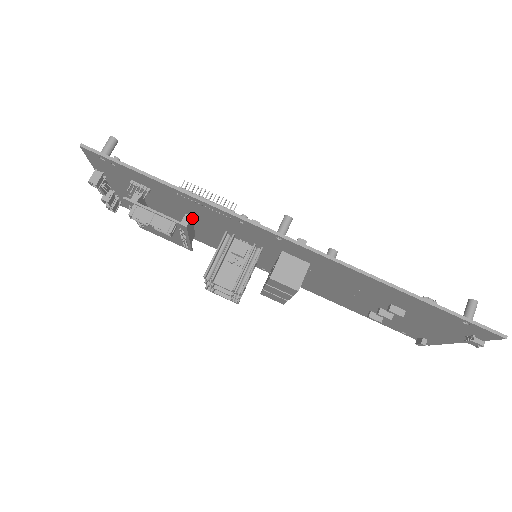
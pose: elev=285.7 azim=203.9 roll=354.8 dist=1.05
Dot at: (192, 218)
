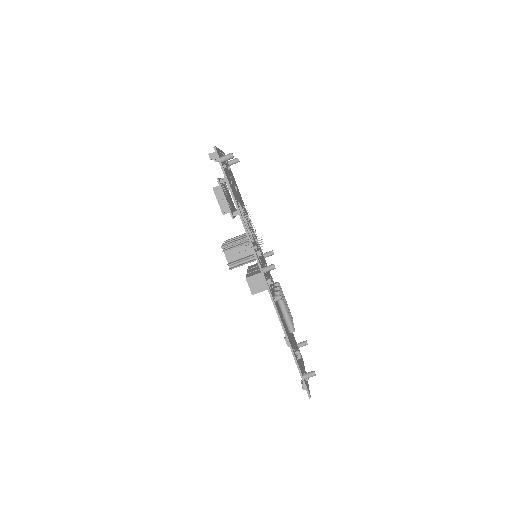
Dot at: occluded
